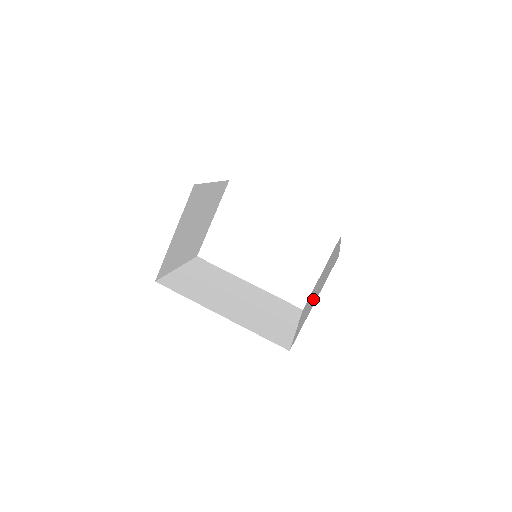
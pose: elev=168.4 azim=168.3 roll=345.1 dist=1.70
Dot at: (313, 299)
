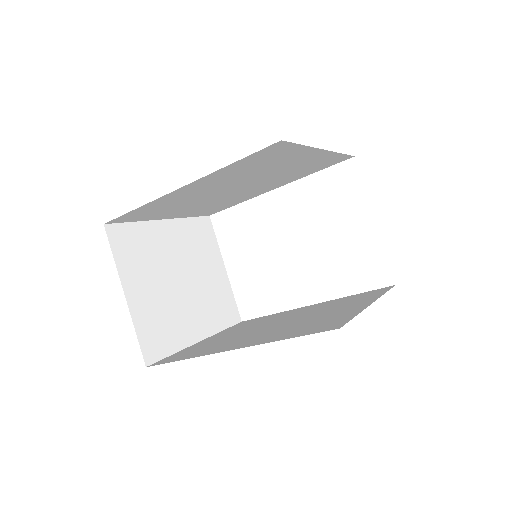
Dot at: occluded
